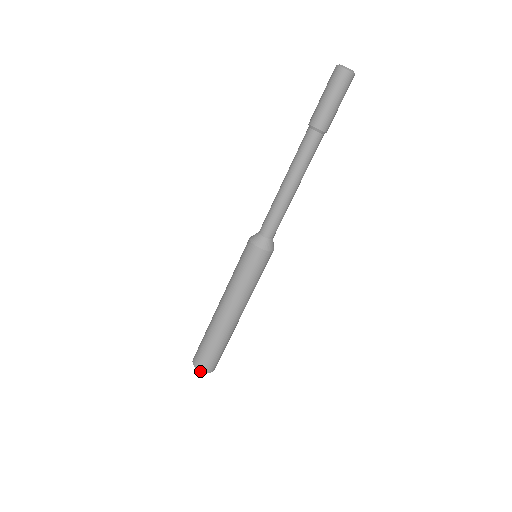
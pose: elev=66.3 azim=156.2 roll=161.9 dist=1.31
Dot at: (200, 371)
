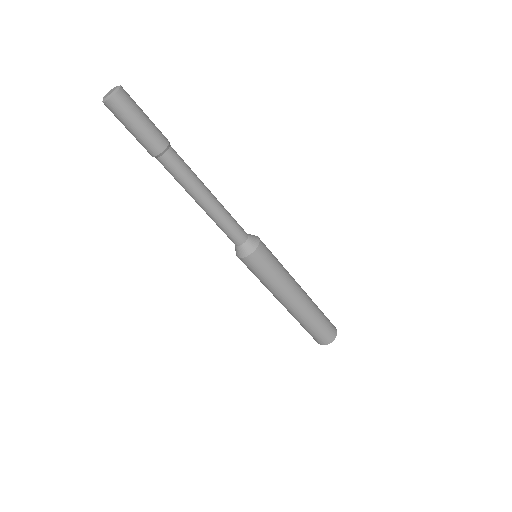
Dot at: occluded
